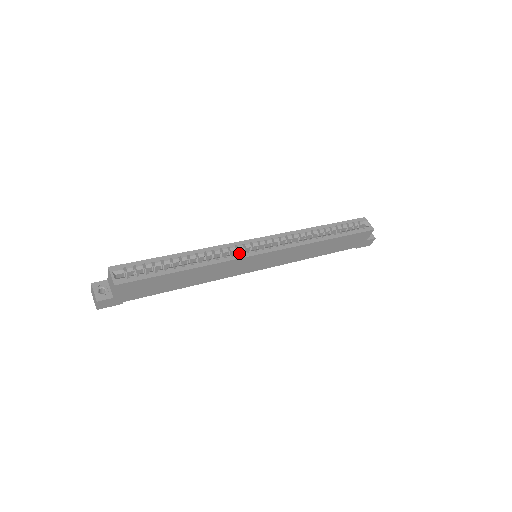
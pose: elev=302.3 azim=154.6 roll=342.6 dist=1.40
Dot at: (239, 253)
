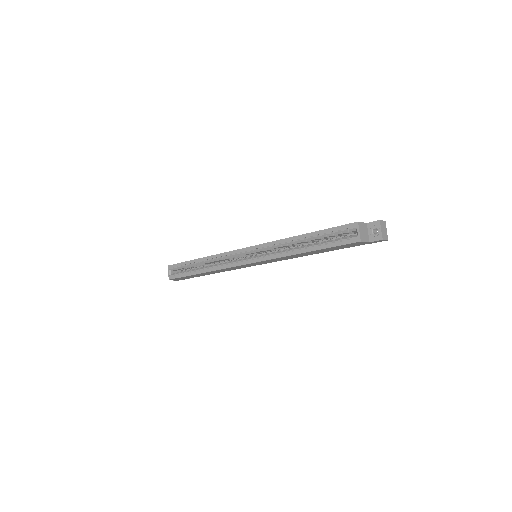
Dot at: (239, 257)
